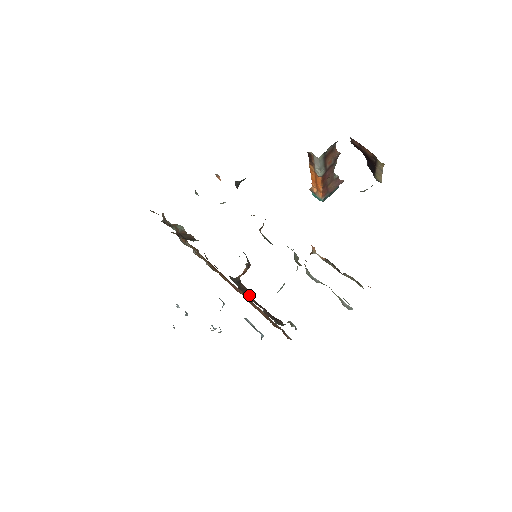
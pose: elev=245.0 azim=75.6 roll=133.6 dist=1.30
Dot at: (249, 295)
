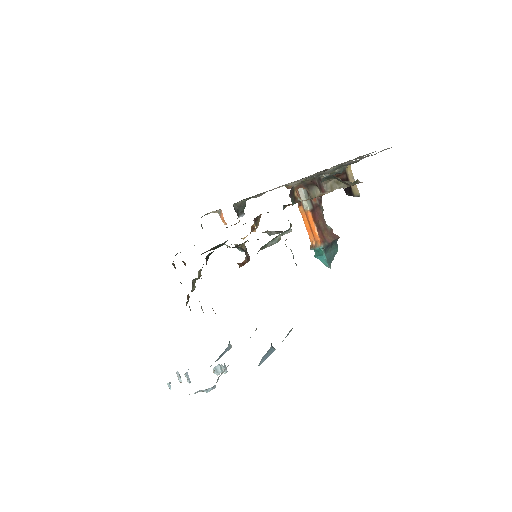
Dot at: occluded
